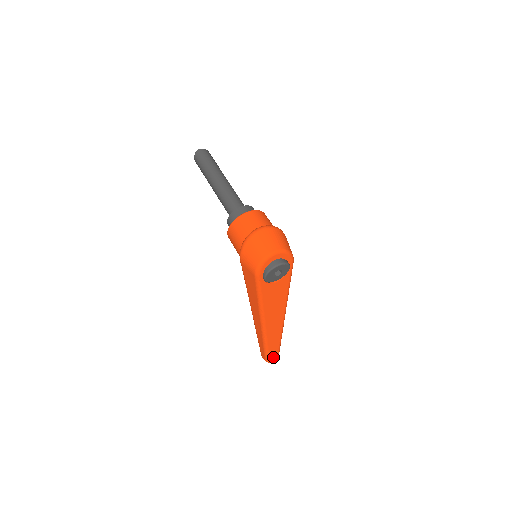
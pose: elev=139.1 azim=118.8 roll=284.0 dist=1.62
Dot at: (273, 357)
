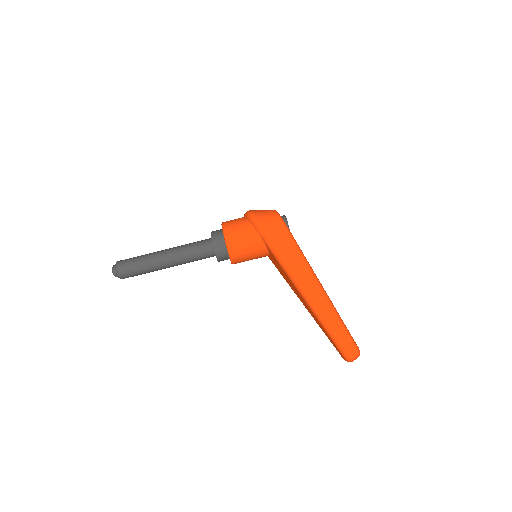
Dot at: occluded
